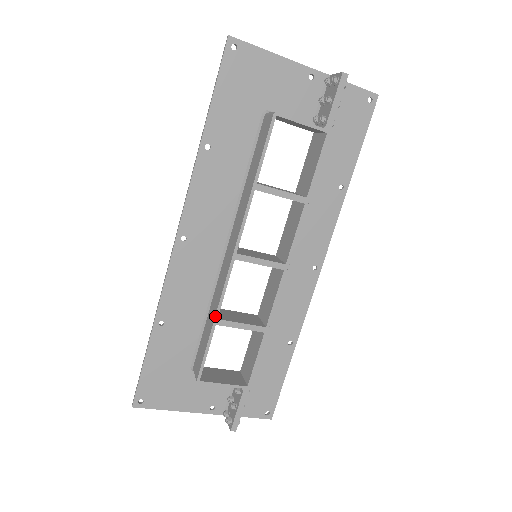
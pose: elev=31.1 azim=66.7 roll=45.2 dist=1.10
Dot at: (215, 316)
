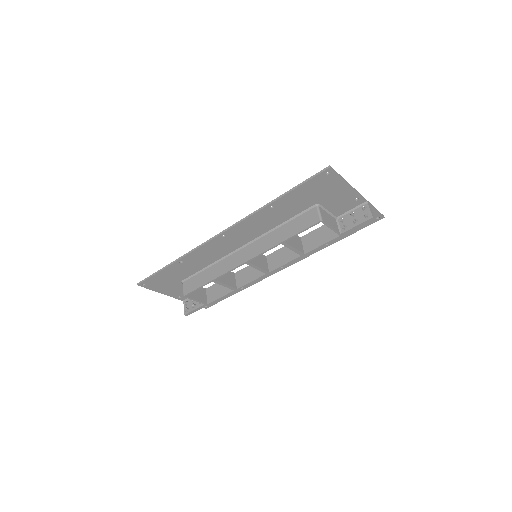
Dot at: (215, 279)
